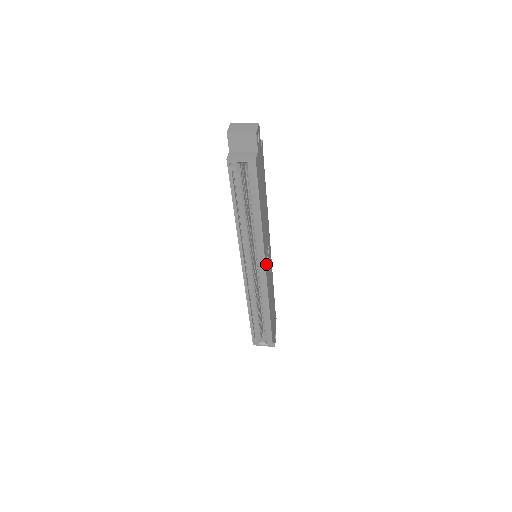
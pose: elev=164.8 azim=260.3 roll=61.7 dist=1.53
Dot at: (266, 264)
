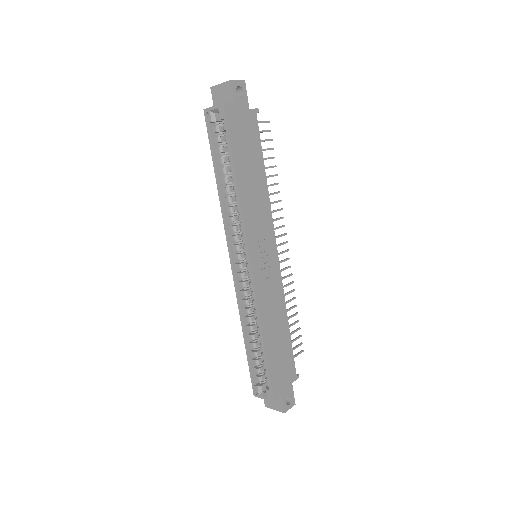
Dot at: (254, 255)
